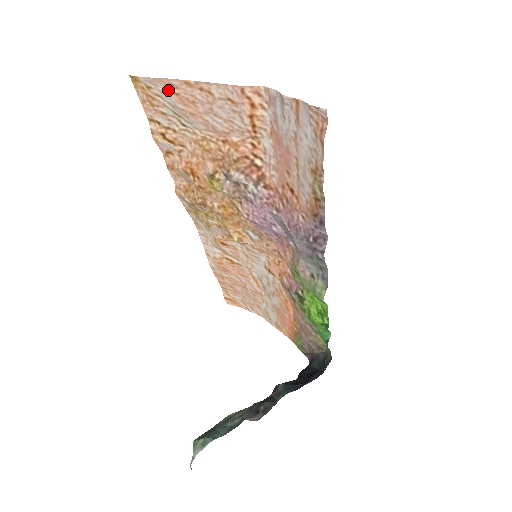
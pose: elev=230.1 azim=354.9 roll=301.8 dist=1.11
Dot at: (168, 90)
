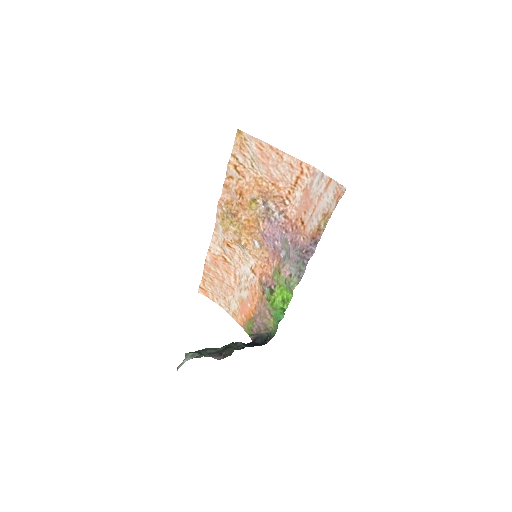
Dot at: (257, 146)
